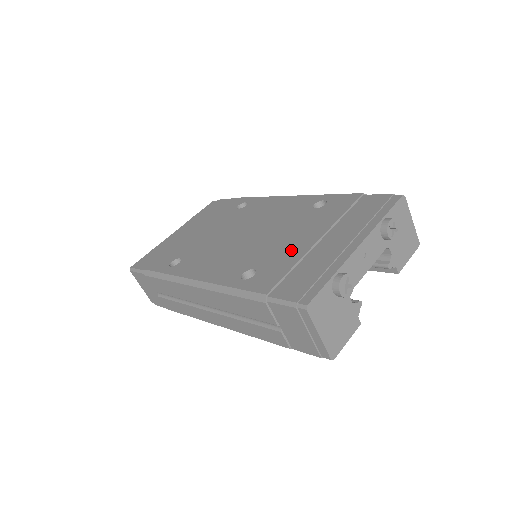
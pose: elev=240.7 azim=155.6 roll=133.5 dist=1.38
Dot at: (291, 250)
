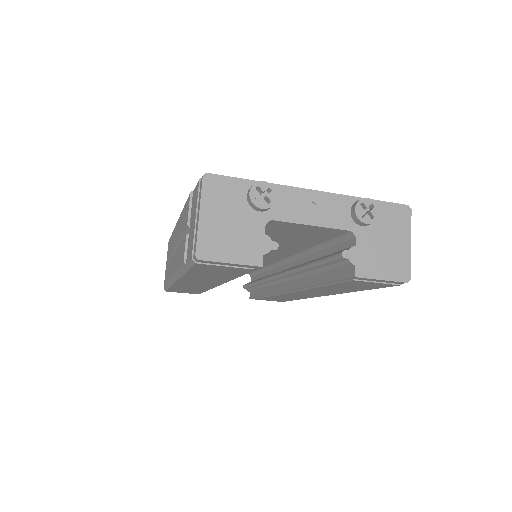
Dot at: occluded
